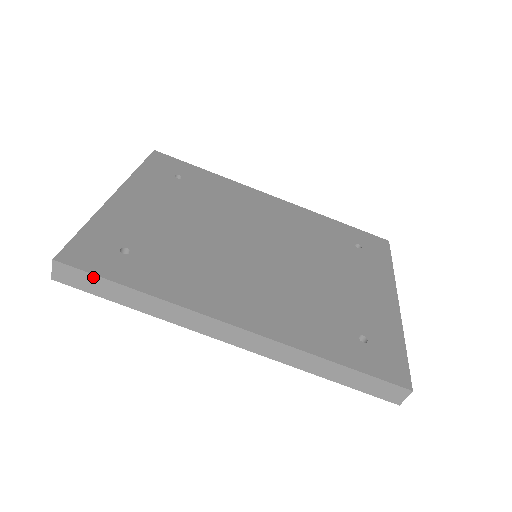
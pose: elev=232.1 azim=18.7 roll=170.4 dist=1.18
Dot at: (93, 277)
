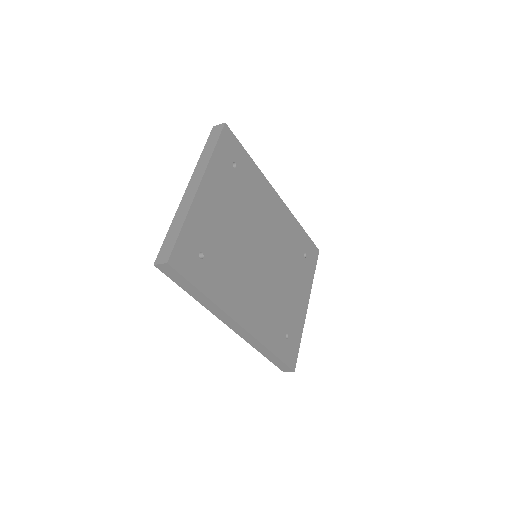
Dot at: (184, 279)
